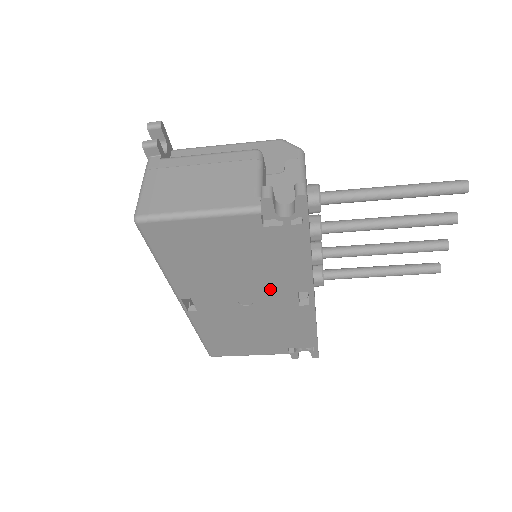
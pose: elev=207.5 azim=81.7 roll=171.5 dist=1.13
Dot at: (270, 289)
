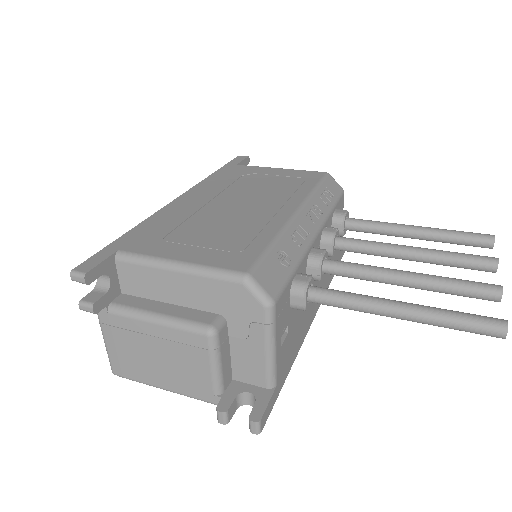
Dot at: occluded
